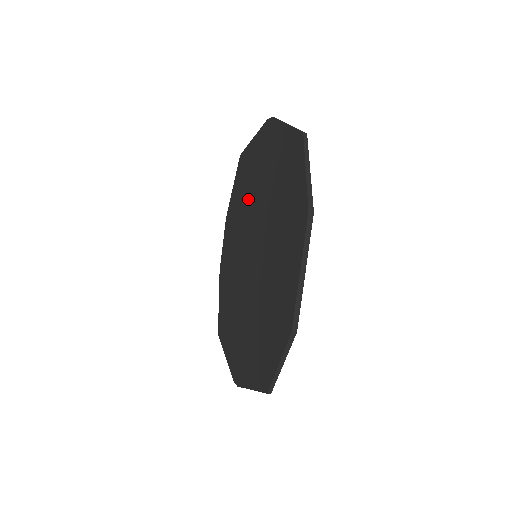
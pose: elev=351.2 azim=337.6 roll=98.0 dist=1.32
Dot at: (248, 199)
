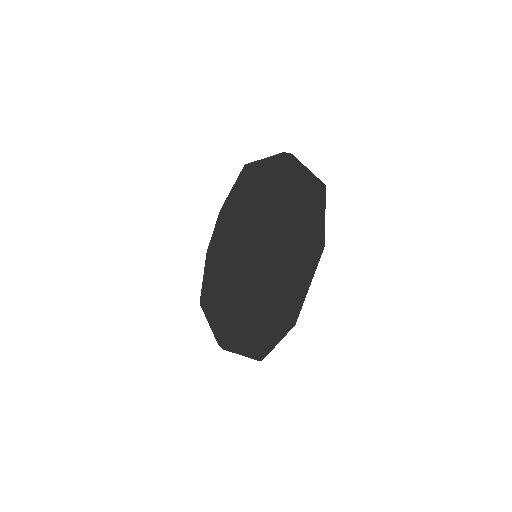
Dot at: (252, 207)
